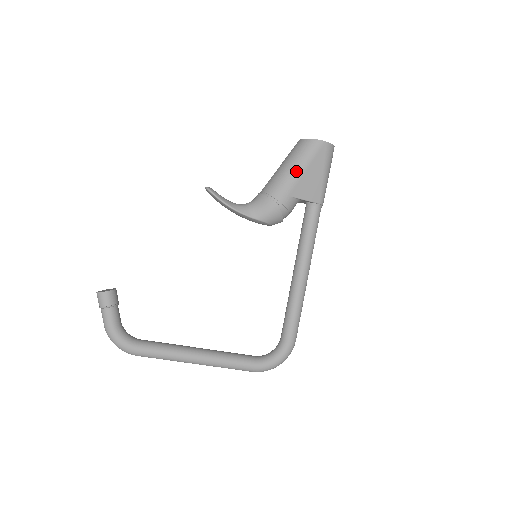
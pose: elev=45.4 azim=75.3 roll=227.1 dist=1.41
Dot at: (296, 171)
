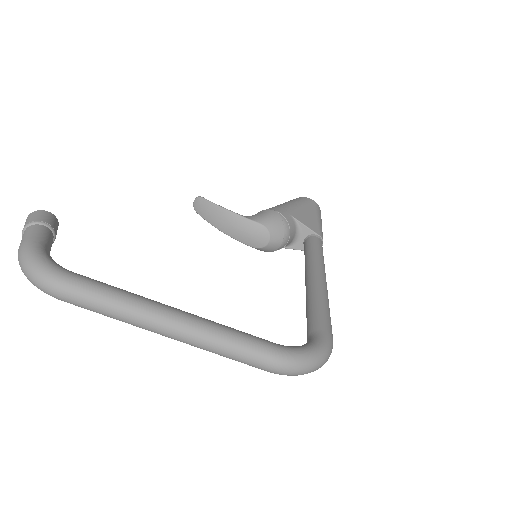
Dot at: (291, 204)
